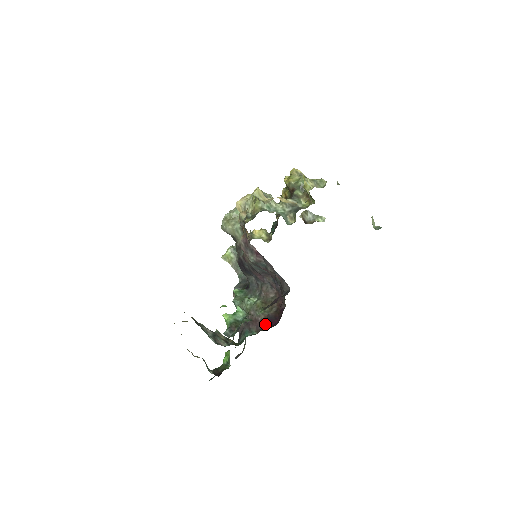
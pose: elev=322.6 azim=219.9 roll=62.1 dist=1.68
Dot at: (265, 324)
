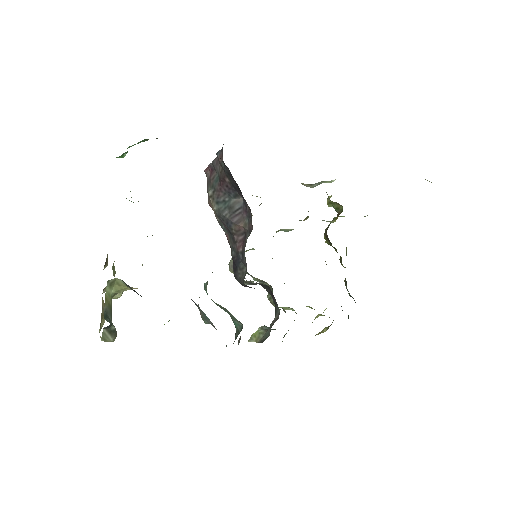
Dot at: occluded
